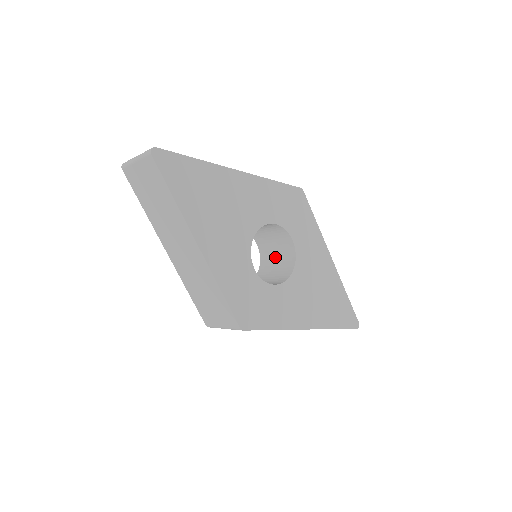
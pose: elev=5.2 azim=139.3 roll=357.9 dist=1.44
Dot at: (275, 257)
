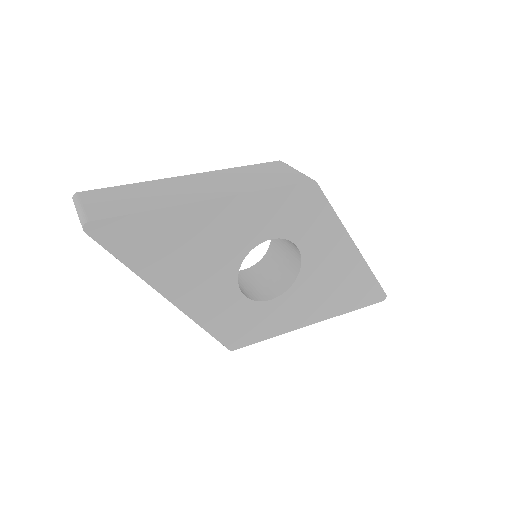
Dot at: (283, 246)
